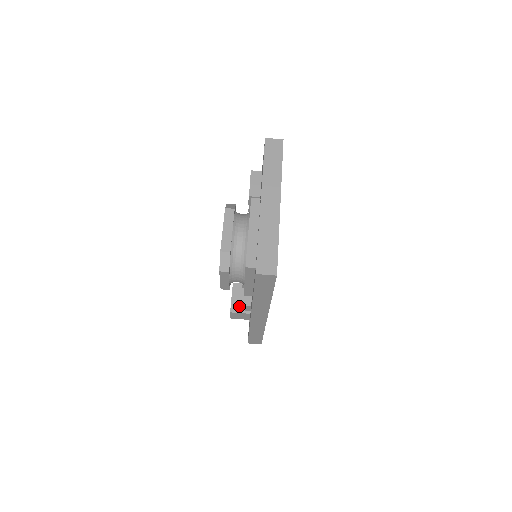
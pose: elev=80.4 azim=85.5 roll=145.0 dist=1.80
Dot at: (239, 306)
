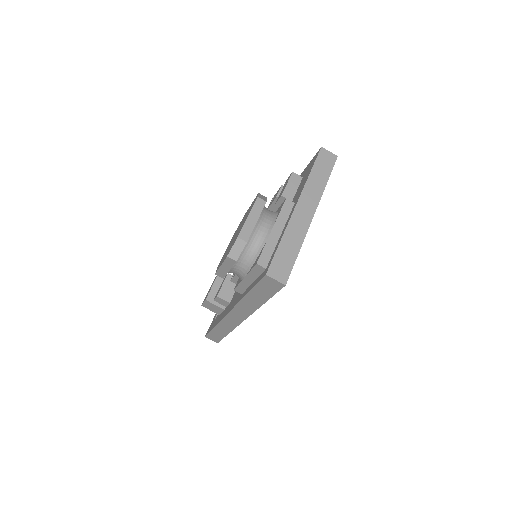
Dot at: (218, 298)
